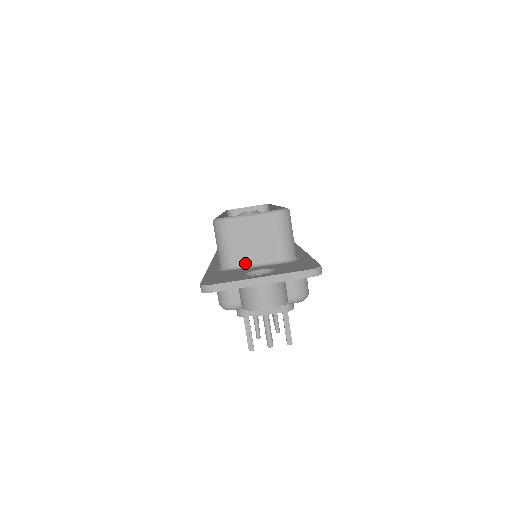
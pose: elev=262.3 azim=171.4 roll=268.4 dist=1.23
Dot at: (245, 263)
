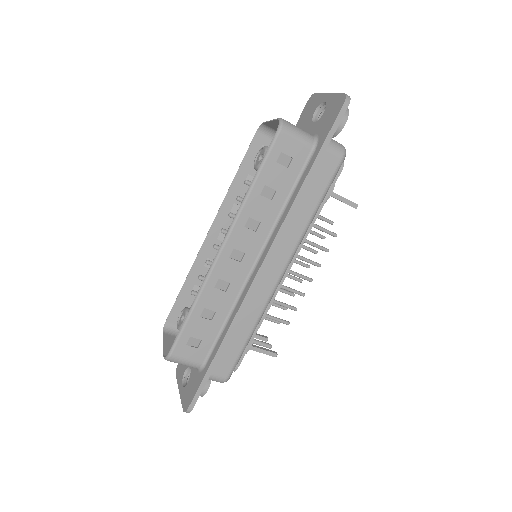
Dot at: occluded
